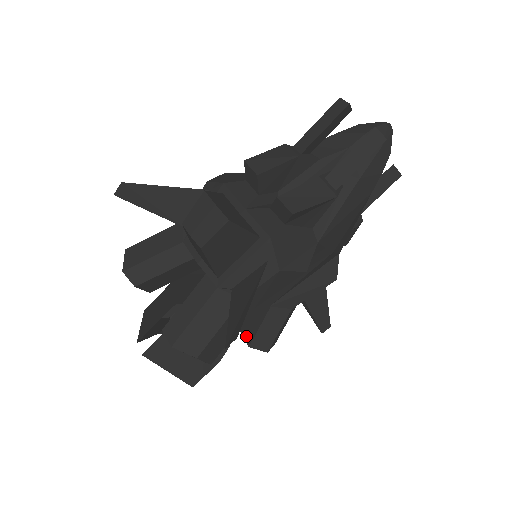
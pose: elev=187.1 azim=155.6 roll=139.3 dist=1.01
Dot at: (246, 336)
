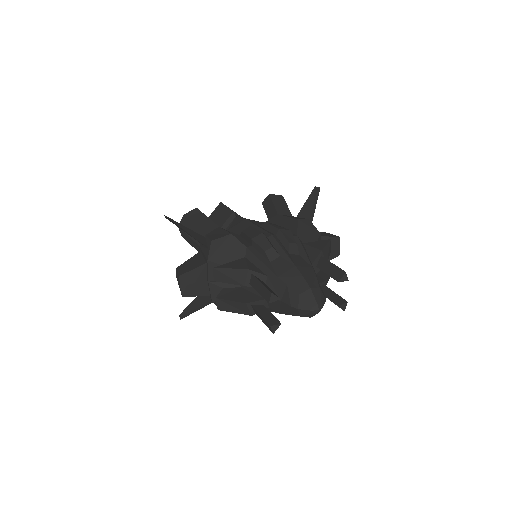
Dot at: occluded
